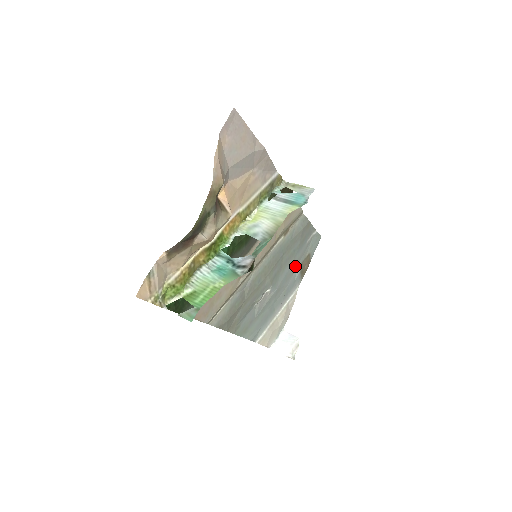
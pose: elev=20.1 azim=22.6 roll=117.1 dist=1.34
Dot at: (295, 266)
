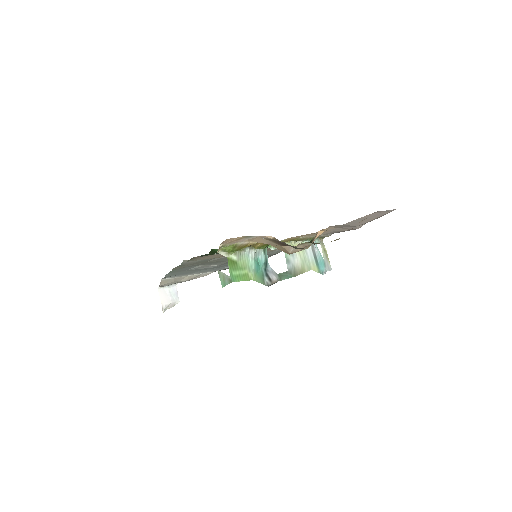
Dot at: occluded
